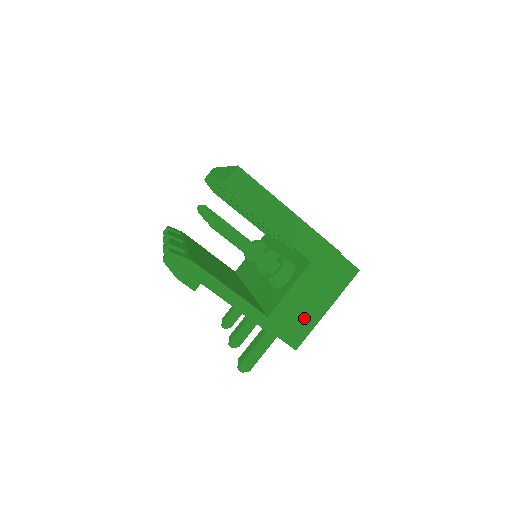
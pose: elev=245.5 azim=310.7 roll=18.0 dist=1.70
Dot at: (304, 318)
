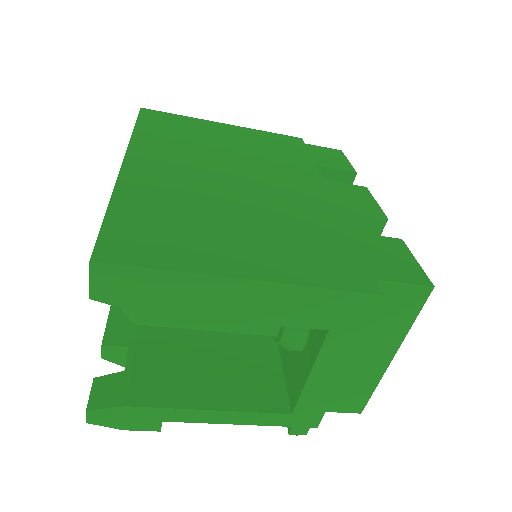
Dot at: (356, 379)
